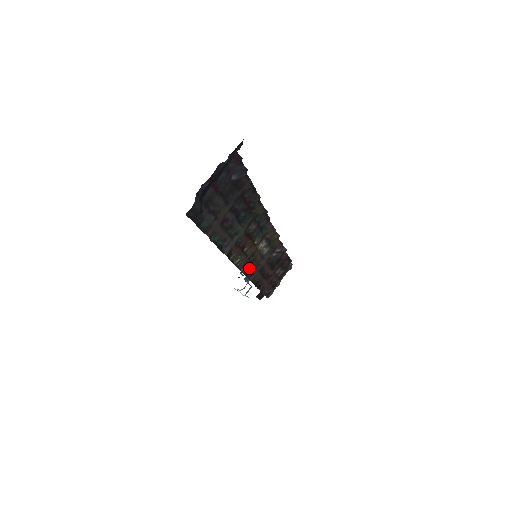
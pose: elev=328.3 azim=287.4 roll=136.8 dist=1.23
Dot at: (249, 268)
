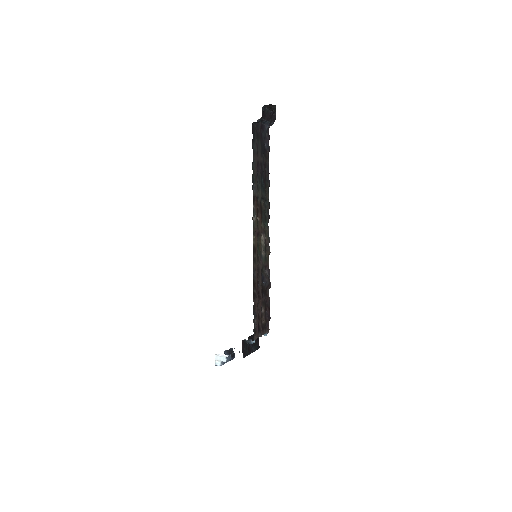
Dot at: (255, 247)
